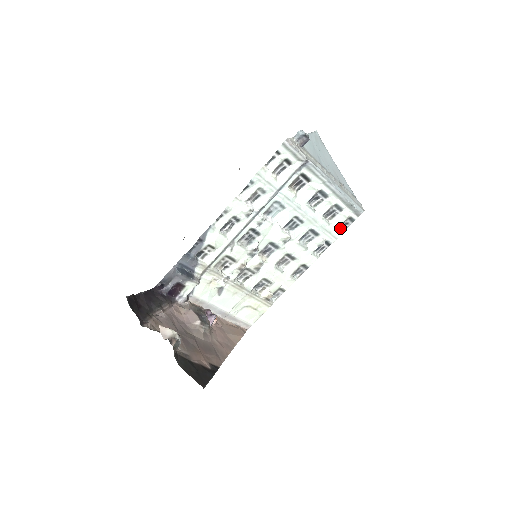
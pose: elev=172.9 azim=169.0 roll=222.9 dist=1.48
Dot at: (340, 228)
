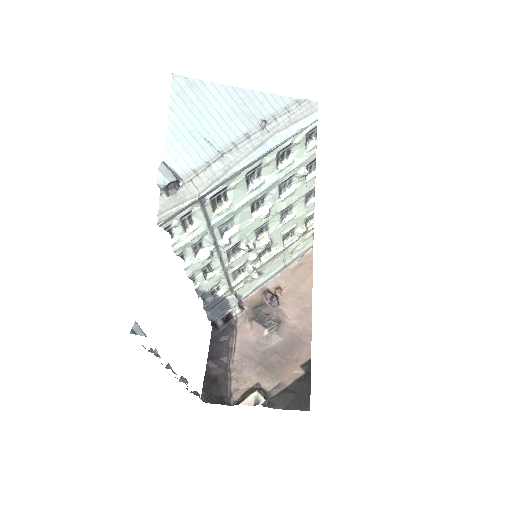
Dot at: (309, 139)
